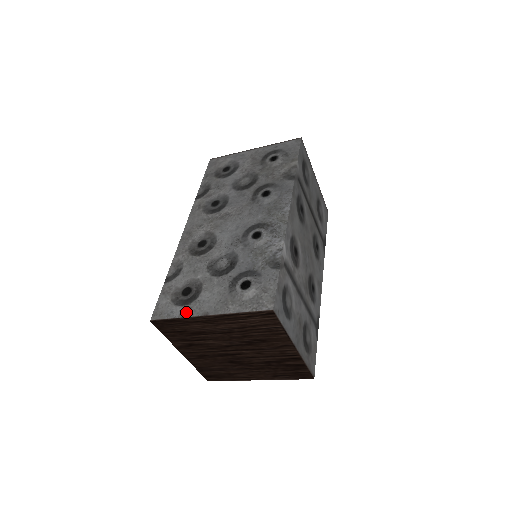
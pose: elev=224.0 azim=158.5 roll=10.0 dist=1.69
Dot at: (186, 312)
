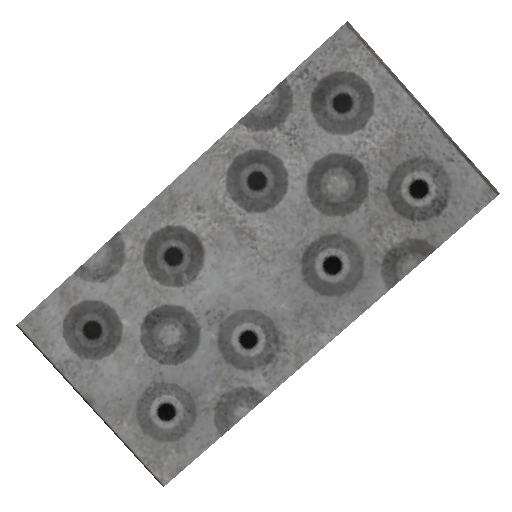
Dot at: (69, 368)
